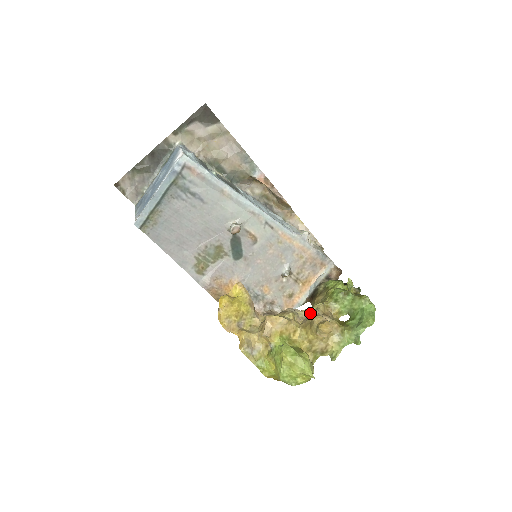
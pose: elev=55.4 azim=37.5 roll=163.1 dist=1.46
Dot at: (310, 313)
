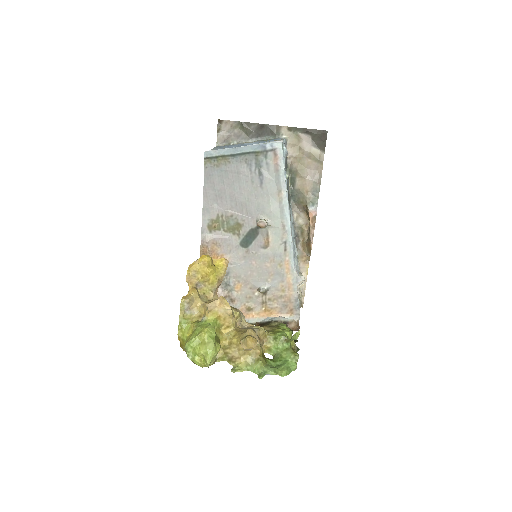
Dot at: (250, 327)
